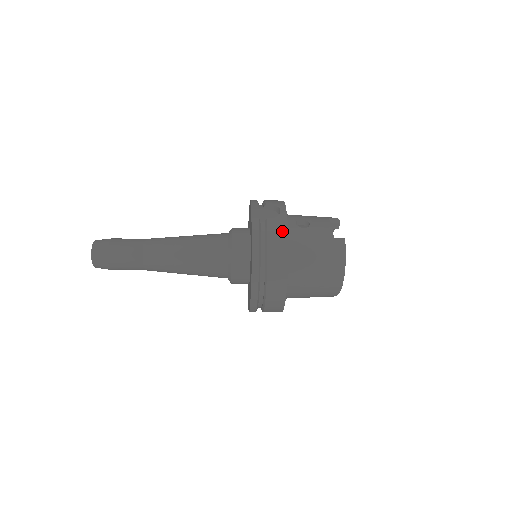
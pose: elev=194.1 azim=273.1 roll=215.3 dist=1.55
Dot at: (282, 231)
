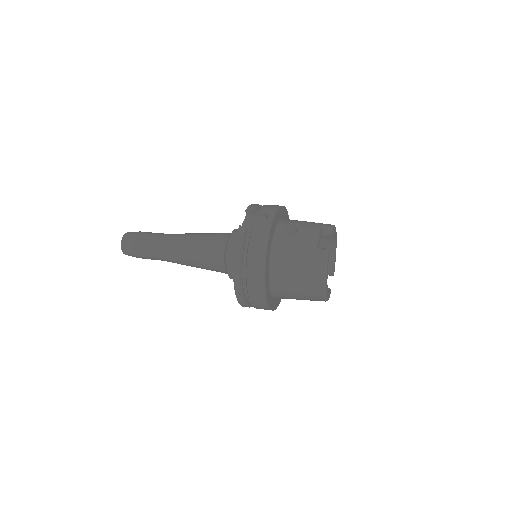
Dot at: (263, 240)
